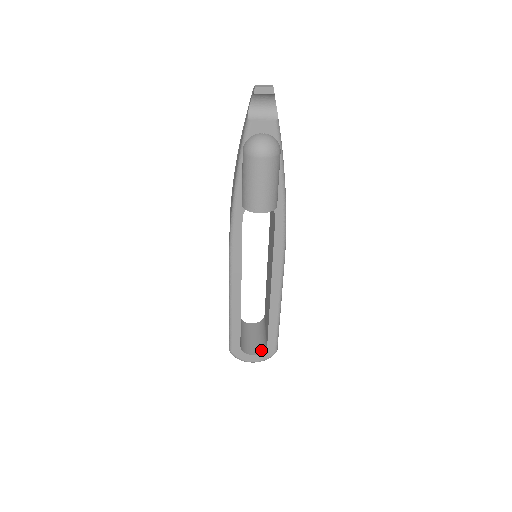
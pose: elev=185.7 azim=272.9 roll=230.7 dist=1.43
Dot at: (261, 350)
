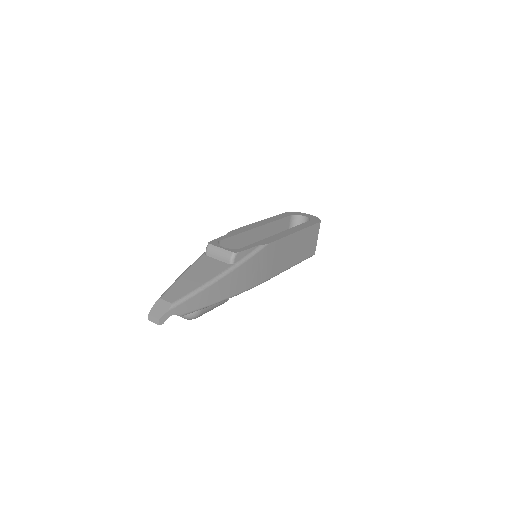
Dot at: occluded
